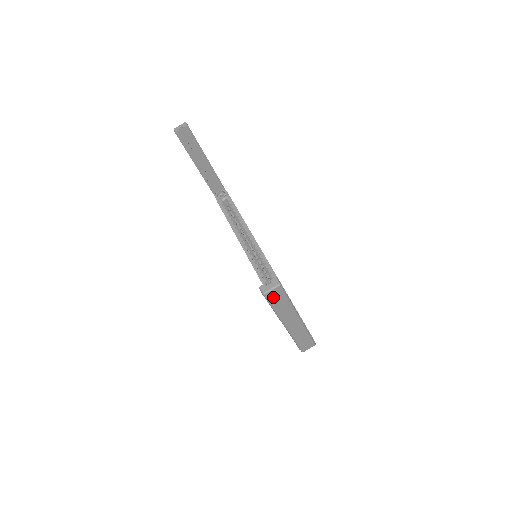
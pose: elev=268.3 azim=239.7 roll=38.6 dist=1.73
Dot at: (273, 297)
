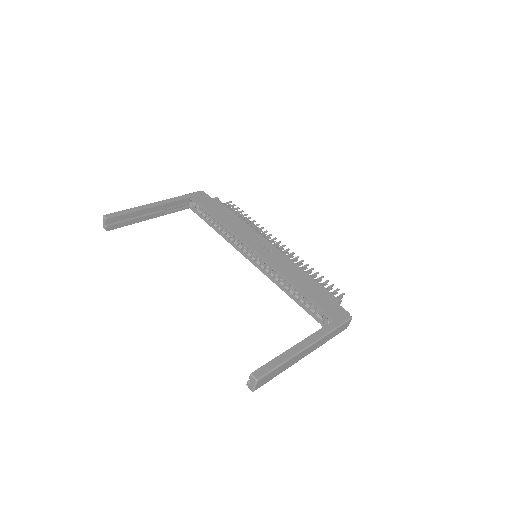
Dot at: (263, 382)
